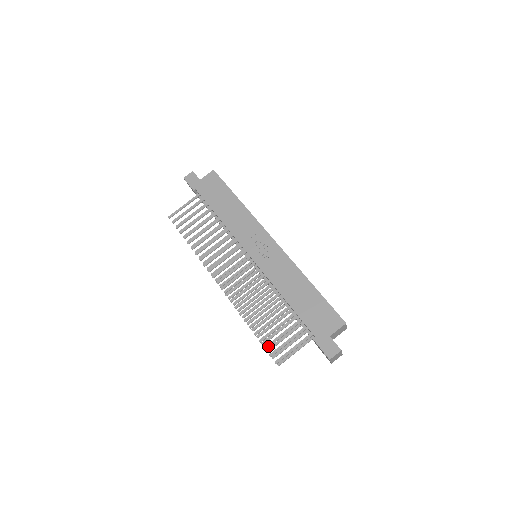
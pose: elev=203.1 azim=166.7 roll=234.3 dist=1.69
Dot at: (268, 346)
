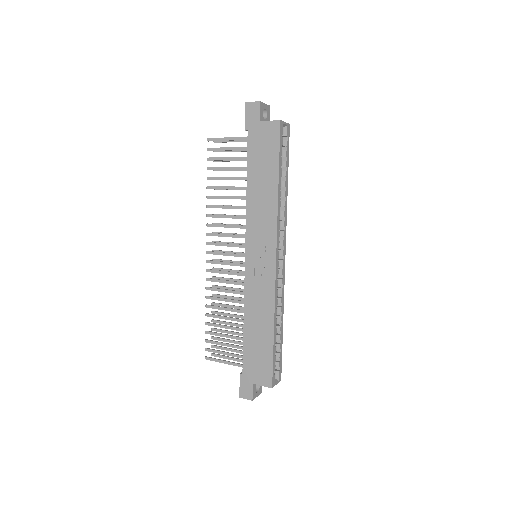
Dot at: (208, 342)
